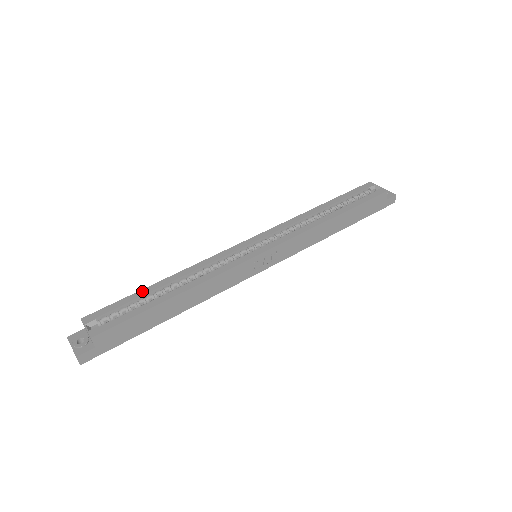
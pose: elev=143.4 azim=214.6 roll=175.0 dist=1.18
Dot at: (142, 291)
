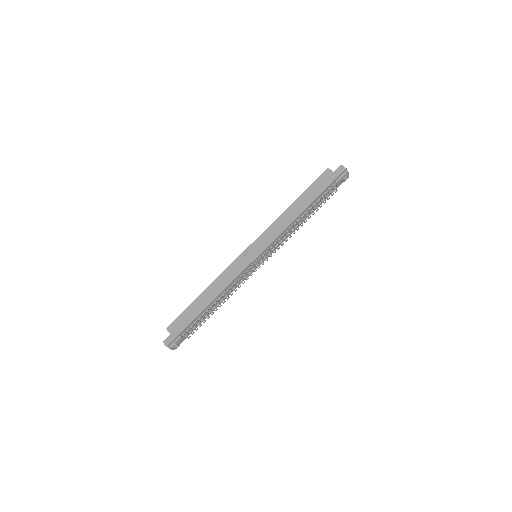
Dot at: occluded
